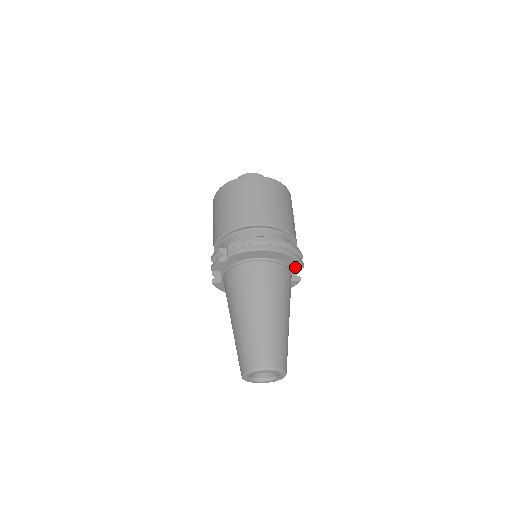
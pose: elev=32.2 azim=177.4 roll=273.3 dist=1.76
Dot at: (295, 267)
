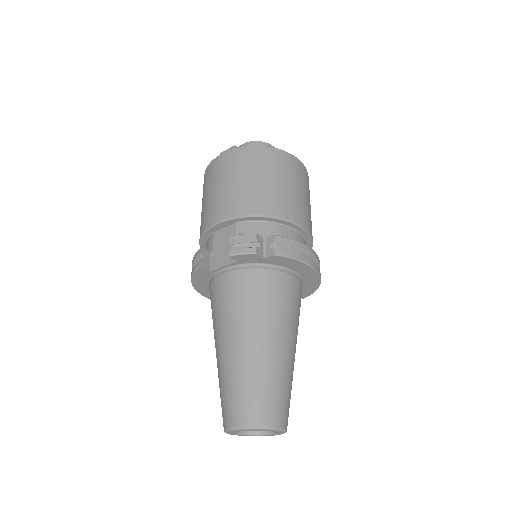
Dot at: occluded
